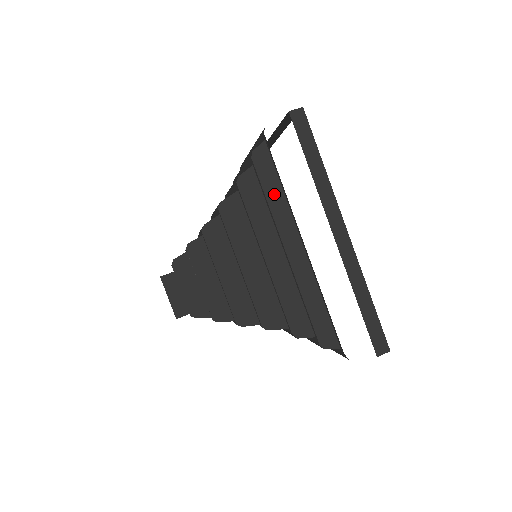
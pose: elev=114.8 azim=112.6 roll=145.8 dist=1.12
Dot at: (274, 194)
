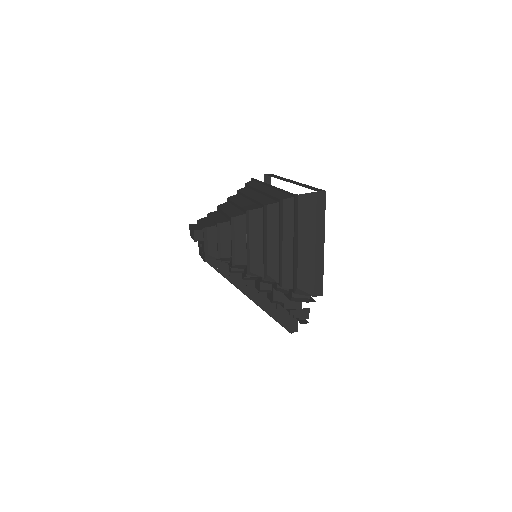
Dot at: (255, 185)
